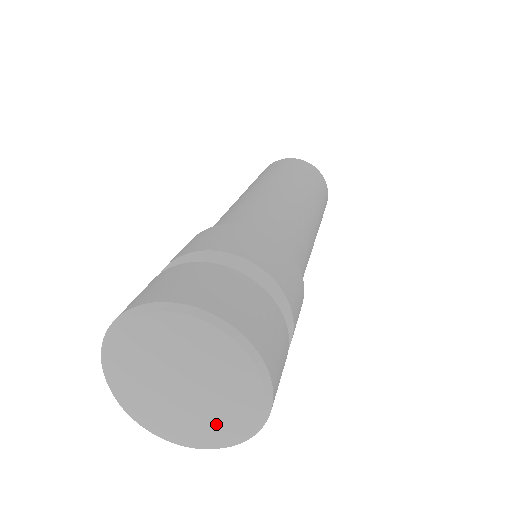
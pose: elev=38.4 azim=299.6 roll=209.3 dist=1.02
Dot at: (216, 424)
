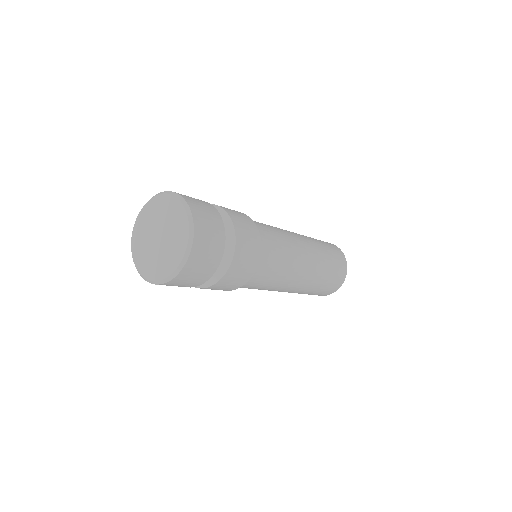
Dot at: (177, 242)
